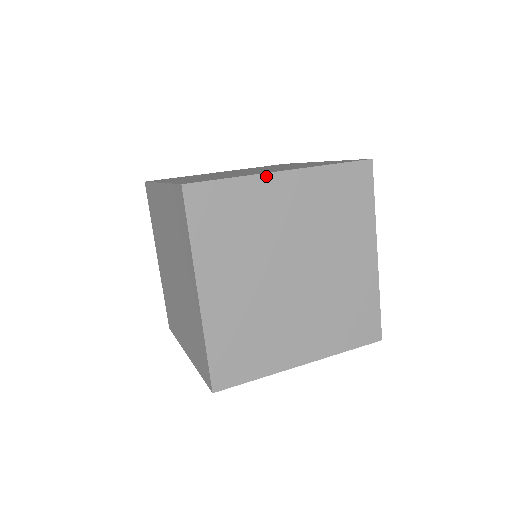
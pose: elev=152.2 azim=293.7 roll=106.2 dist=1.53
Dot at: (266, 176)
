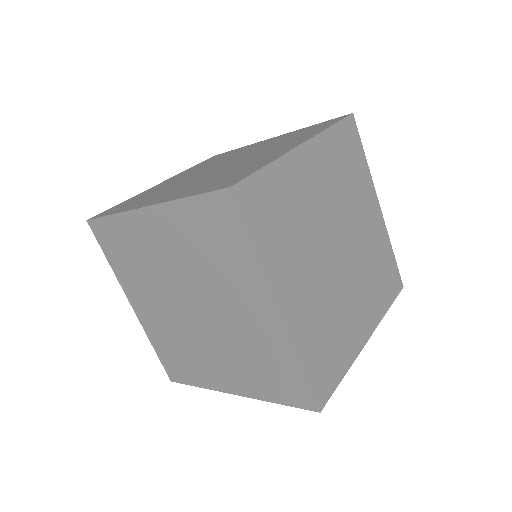
Dot at: (291, 154)
